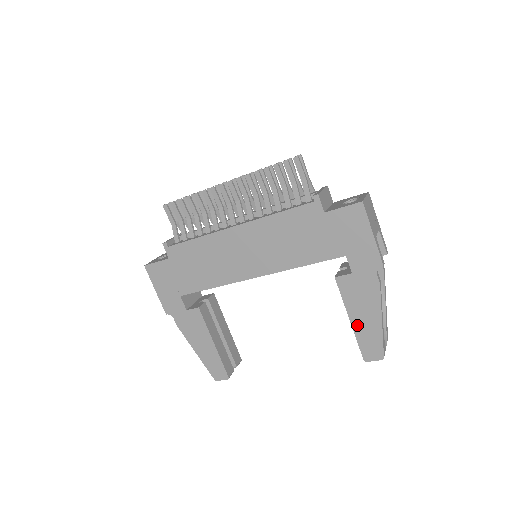
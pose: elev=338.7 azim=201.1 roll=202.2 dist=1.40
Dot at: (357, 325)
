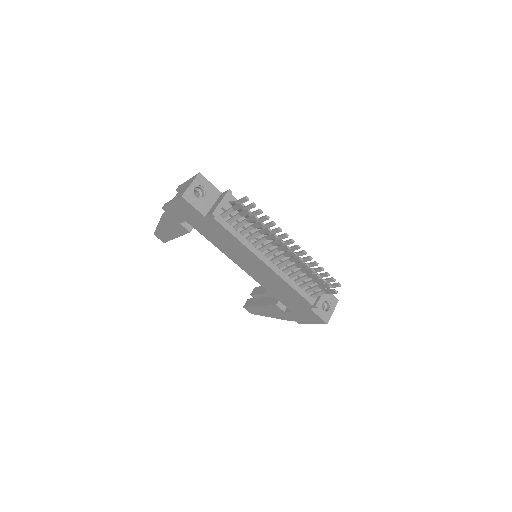
Dot at: (259, 308)
